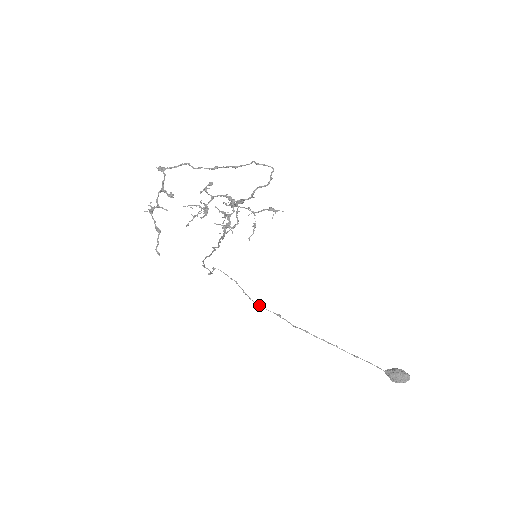
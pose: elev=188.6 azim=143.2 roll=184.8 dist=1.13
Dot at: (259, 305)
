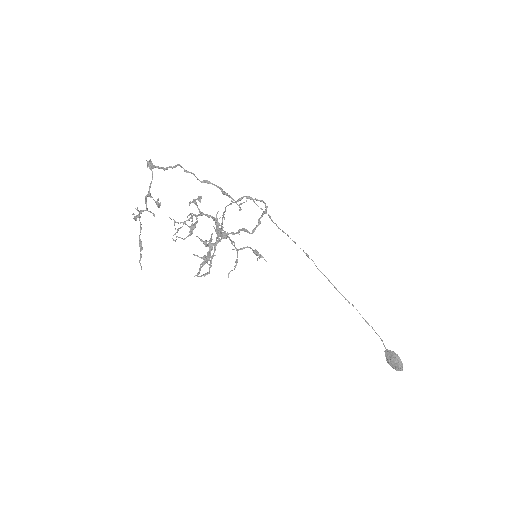
Dot at: occluded
